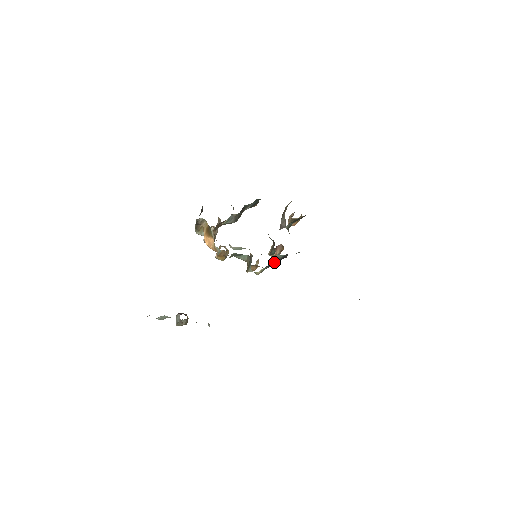
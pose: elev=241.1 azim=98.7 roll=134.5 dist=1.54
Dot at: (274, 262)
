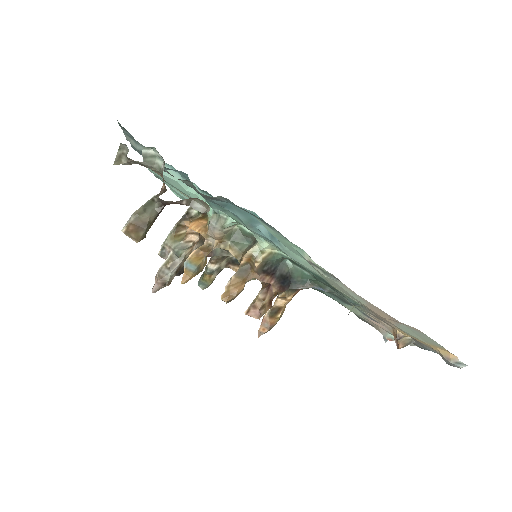
Dot at: (276, 274)
